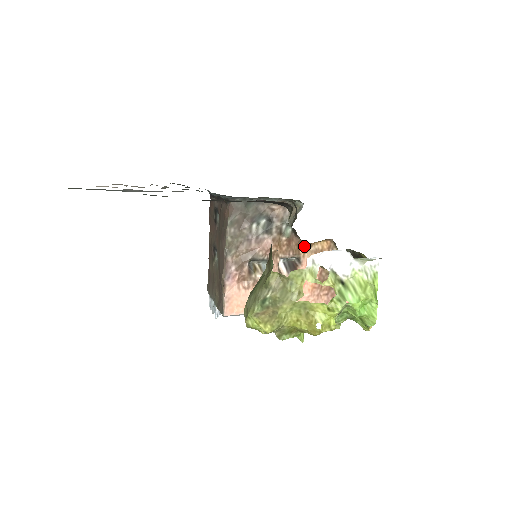
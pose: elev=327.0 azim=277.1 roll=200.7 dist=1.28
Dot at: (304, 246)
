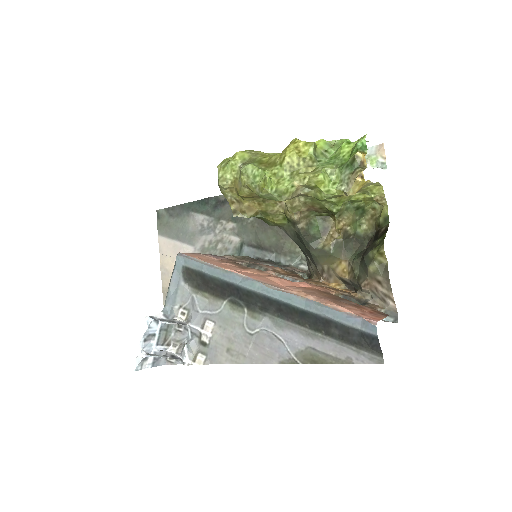
Dot at: (315, 282)
